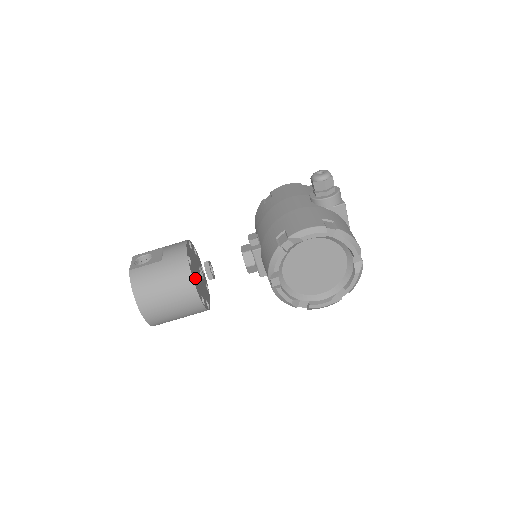
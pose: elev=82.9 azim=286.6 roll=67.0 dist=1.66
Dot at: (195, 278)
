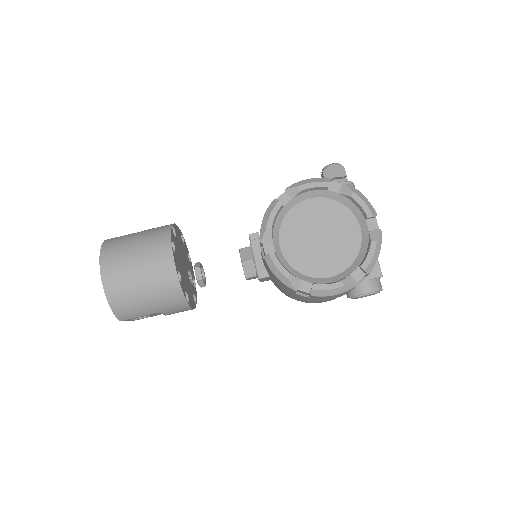
Dot at: (176, 250)
